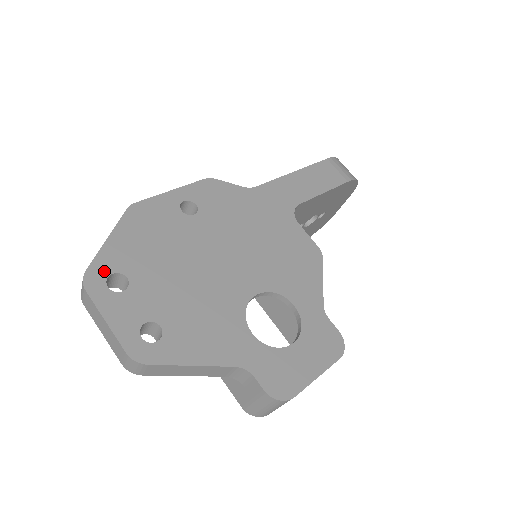
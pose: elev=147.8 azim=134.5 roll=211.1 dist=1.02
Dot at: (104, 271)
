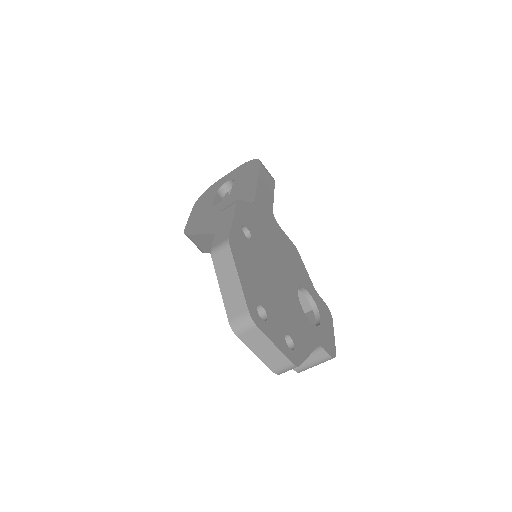
Dot at: (254, 306)
